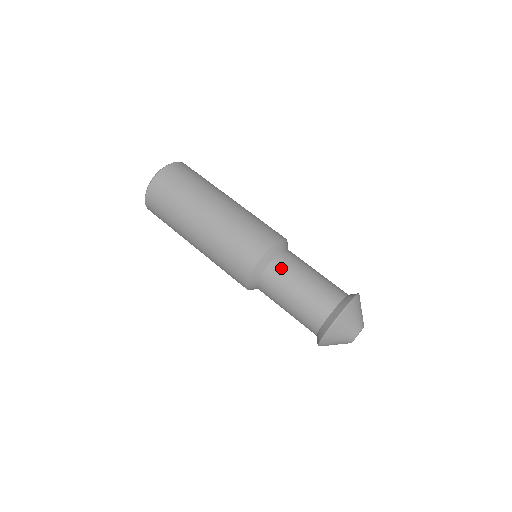
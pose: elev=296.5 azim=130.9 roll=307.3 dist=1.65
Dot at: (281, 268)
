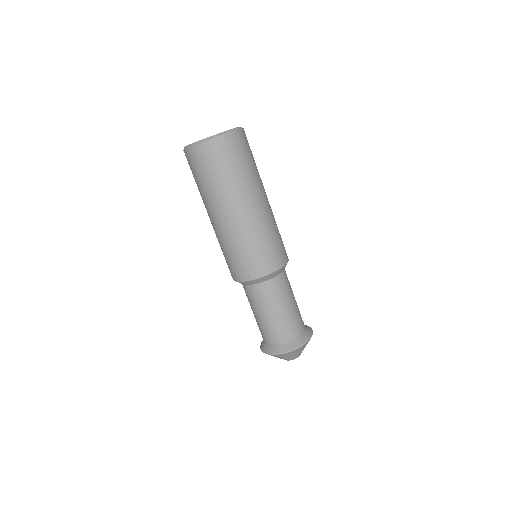
Dot at: (282, 285)
